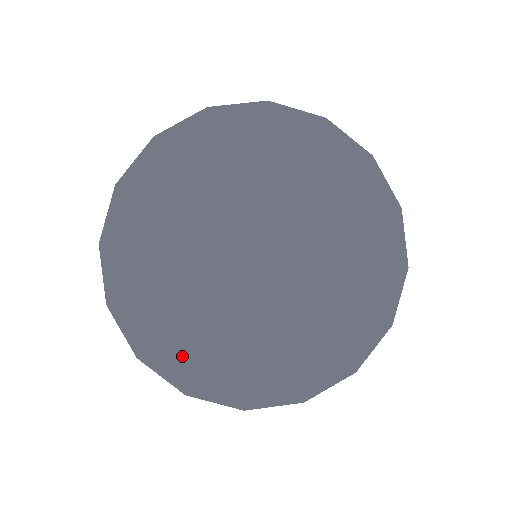
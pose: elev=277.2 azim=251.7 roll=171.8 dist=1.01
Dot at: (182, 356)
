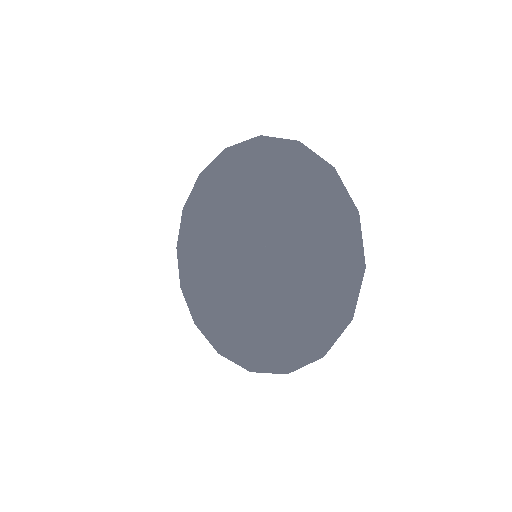
Dot at: (239, 344)
